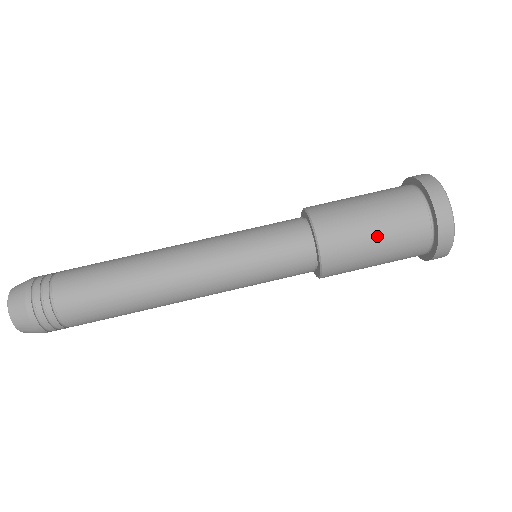
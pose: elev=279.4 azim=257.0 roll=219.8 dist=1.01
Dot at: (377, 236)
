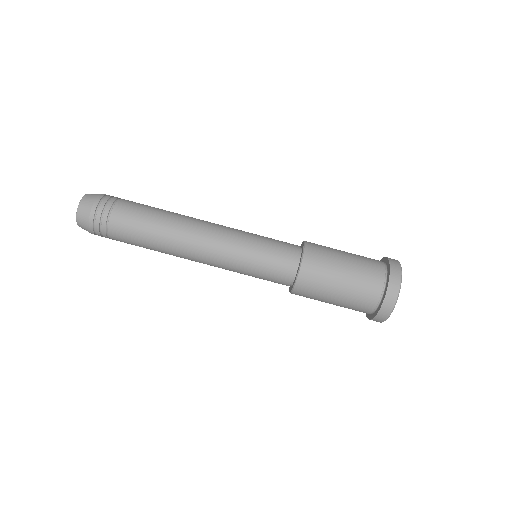
Dot at: (341, 284)
